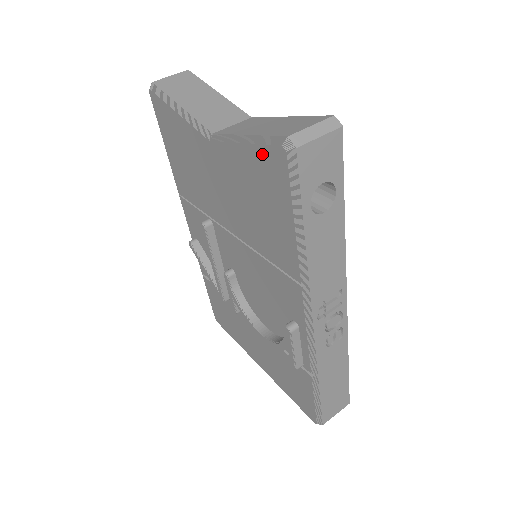
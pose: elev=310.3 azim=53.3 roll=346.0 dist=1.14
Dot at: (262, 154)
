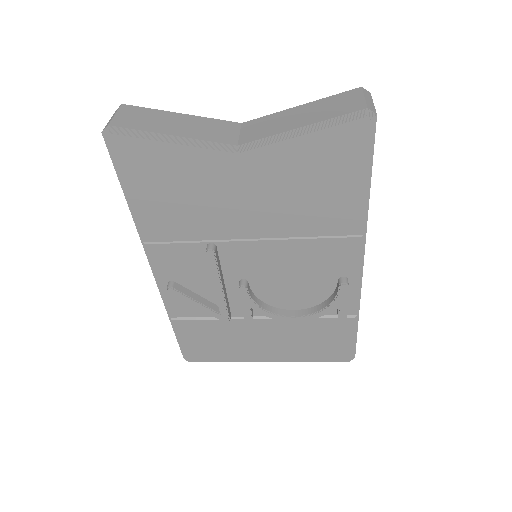
Dot at: (333, 135)
